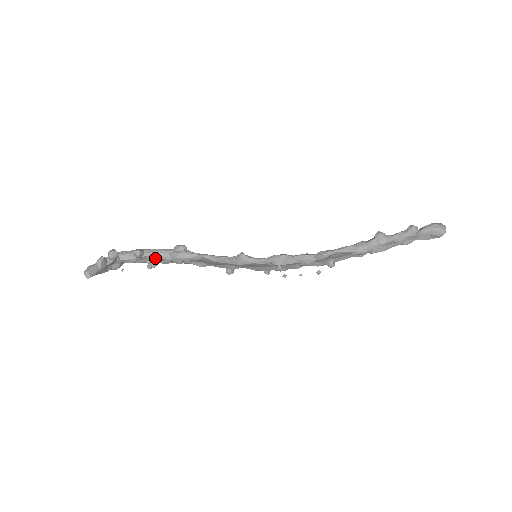
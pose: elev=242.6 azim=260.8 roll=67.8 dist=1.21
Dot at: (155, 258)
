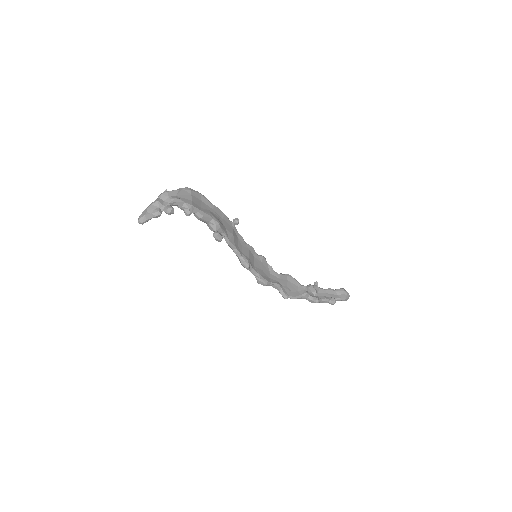
Dot at: (197, 218)
